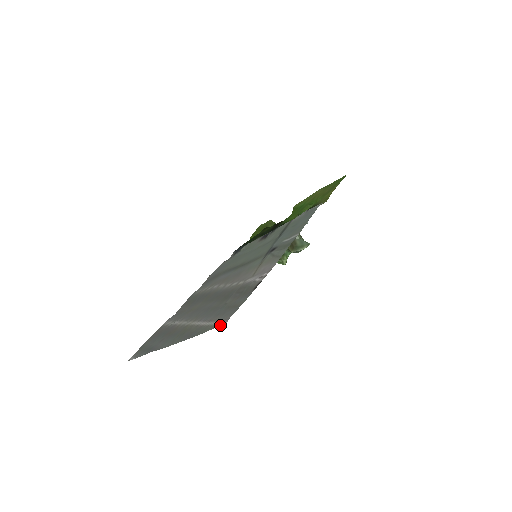
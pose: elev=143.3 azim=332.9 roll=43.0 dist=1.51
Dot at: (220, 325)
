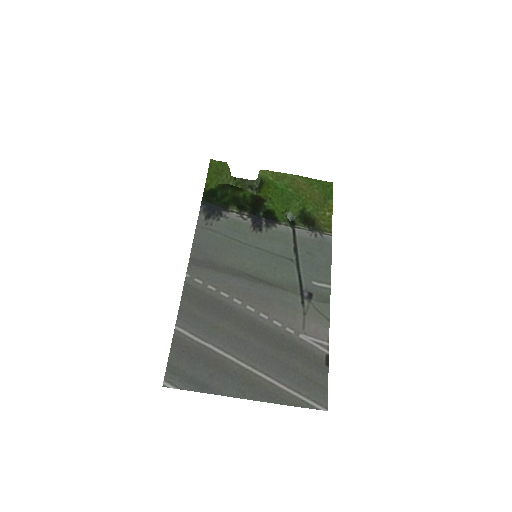
Dot at: occluded
